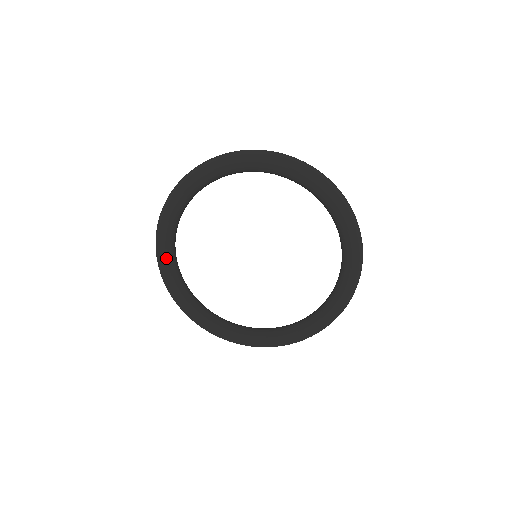
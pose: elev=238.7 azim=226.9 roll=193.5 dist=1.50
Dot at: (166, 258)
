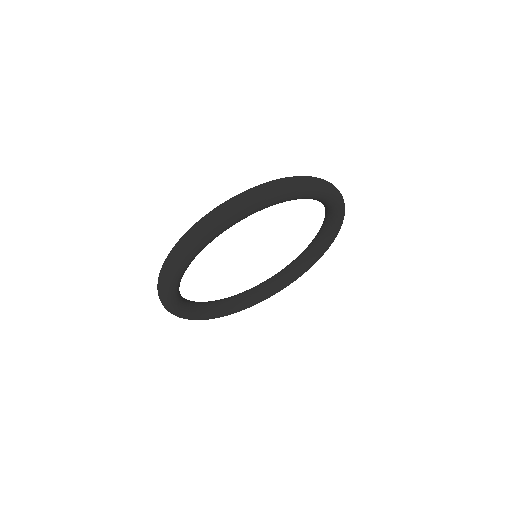
Dot at: (230, 312)
